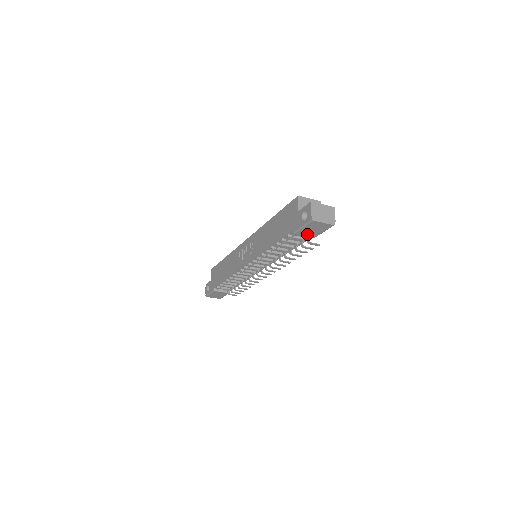
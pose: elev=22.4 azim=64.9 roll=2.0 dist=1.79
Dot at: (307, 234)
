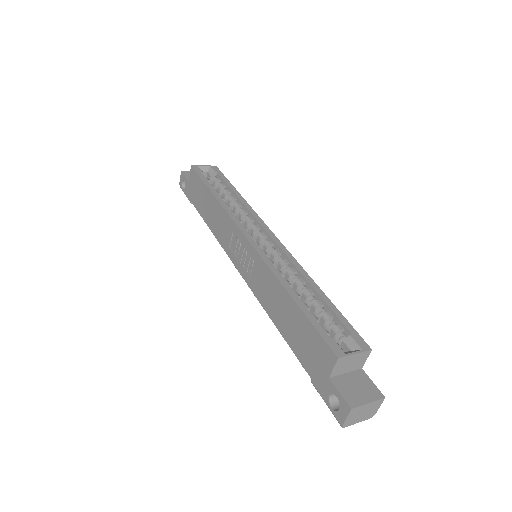
Dot at: occluded
